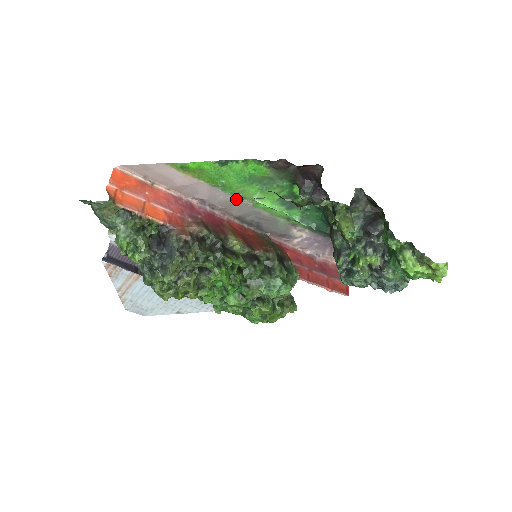
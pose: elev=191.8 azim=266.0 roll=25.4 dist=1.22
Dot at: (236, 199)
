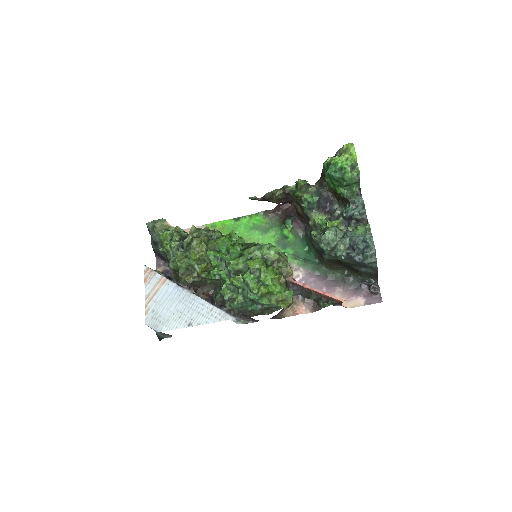
Dot at: occluded
